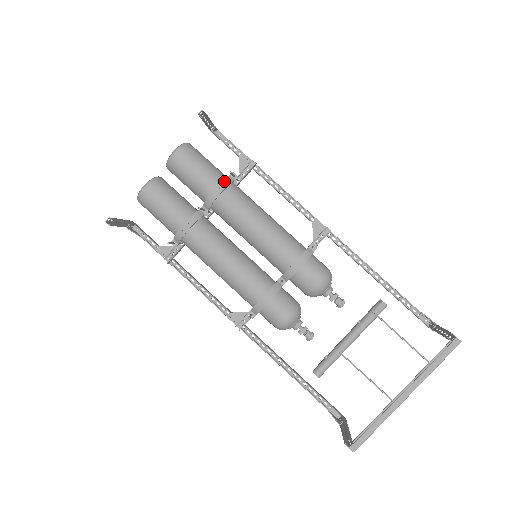
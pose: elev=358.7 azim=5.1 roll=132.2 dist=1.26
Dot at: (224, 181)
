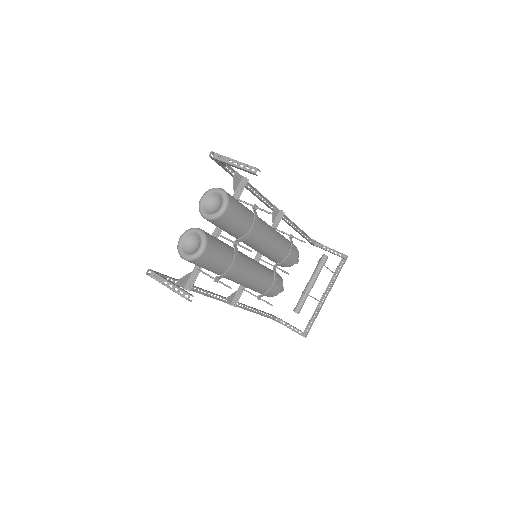
Dot at: (255, 217)
